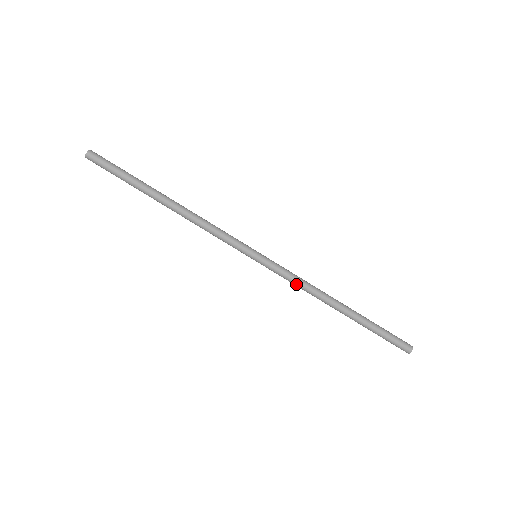
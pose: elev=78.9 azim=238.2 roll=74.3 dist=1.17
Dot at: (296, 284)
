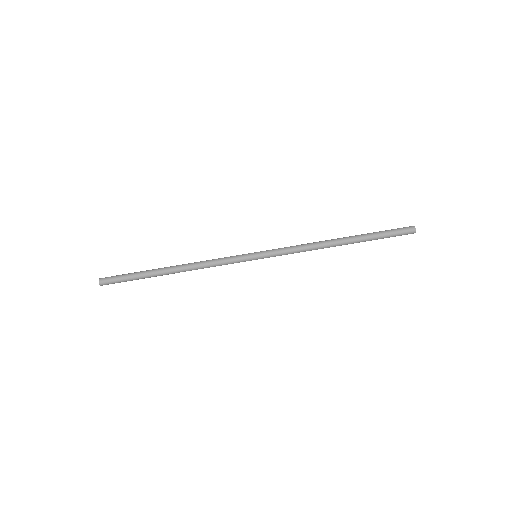
Dot at: occluded
